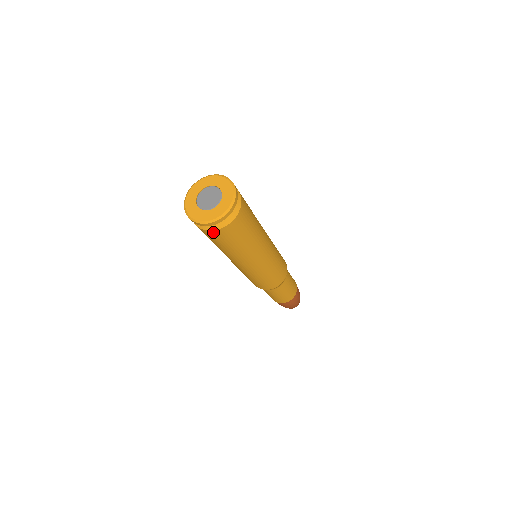
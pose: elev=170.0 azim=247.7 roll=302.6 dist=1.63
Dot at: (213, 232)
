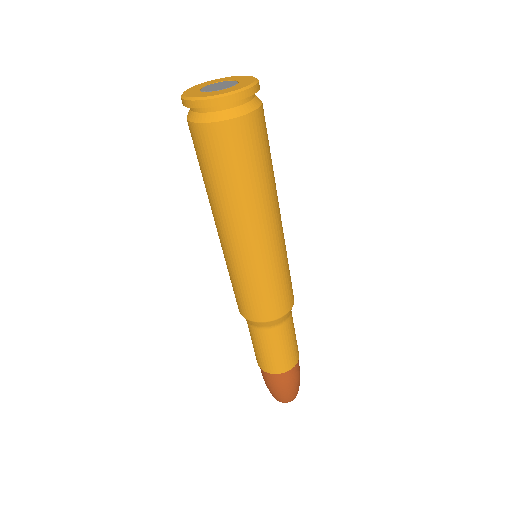
Dot at: (224, 126)
